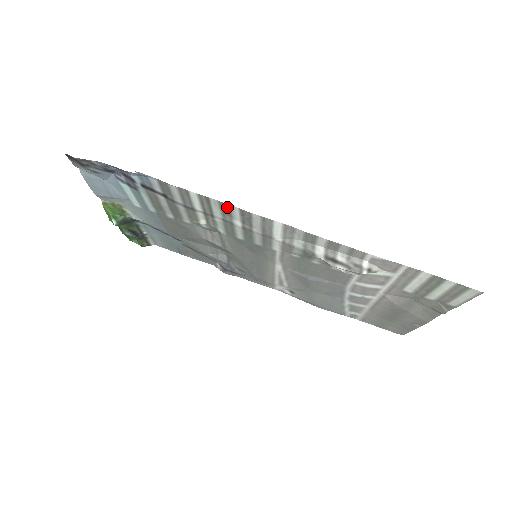
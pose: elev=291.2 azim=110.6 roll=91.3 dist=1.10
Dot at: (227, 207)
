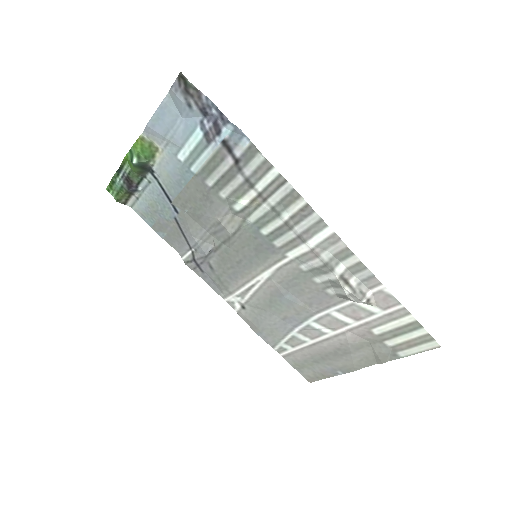
Dot at: (295, 197)
